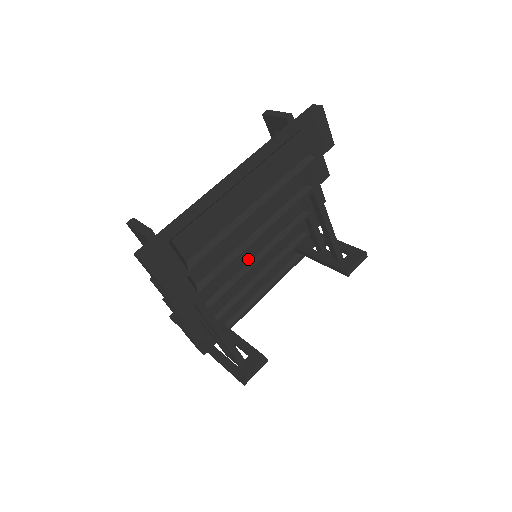
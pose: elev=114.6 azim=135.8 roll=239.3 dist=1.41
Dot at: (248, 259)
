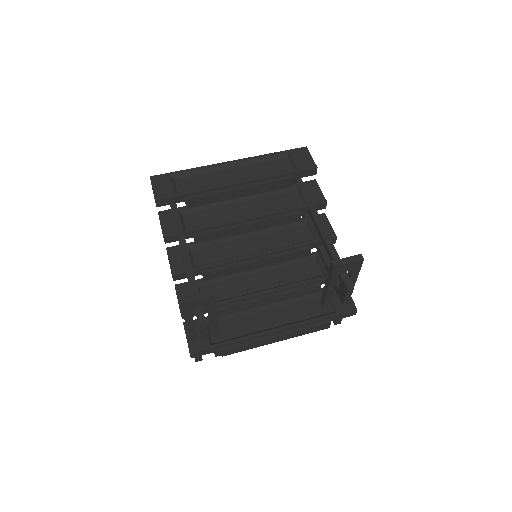
Dot at: (247, 253)
